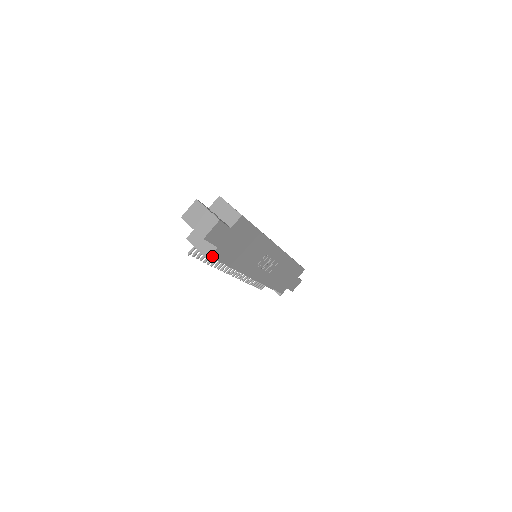
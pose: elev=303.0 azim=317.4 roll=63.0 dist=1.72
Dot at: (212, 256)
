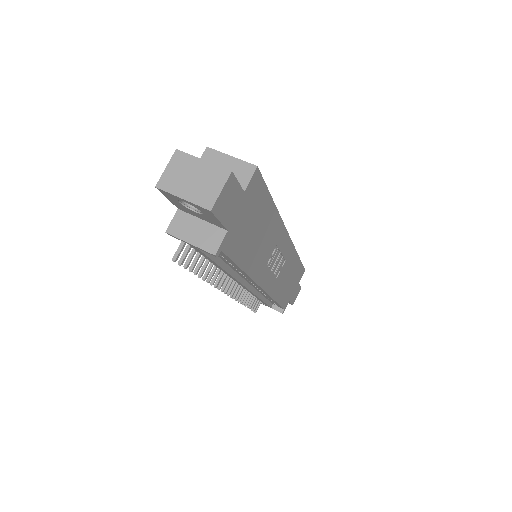
Dot at: (220, 249)
